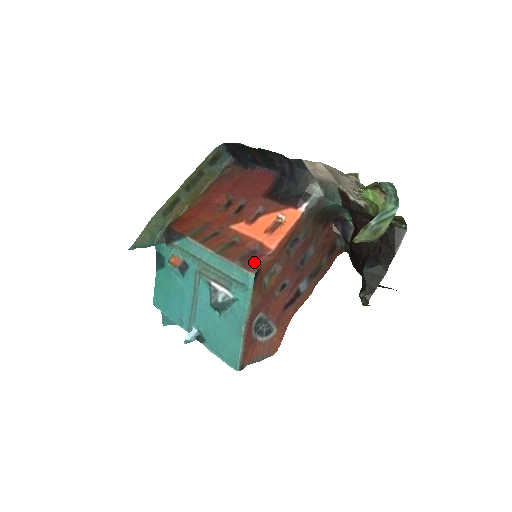
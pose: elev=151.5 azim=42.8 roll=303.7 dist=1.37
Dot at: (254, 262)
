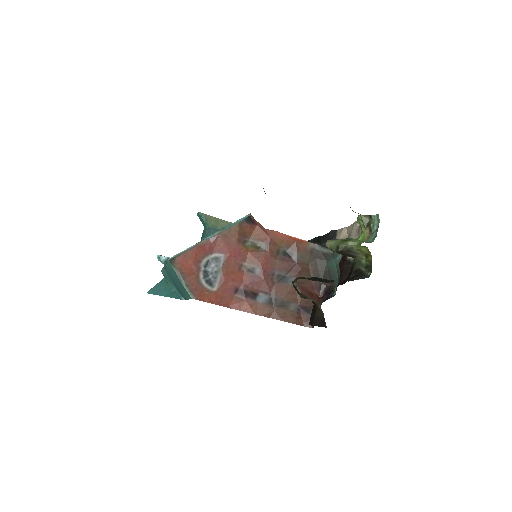
Dot at: occluded
